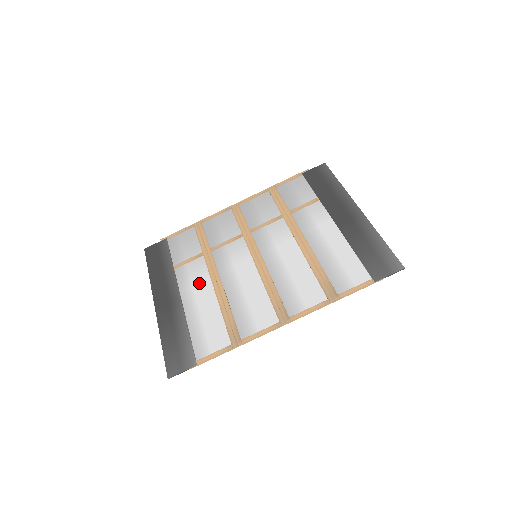
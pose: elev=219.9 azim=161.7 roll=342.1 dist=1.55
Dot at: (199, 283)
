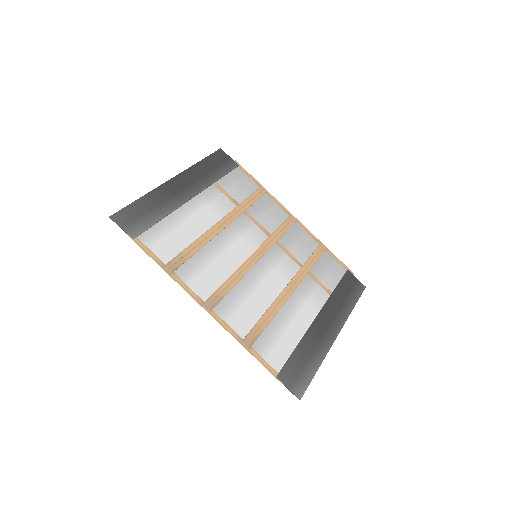
Dot at: (210, 212)
